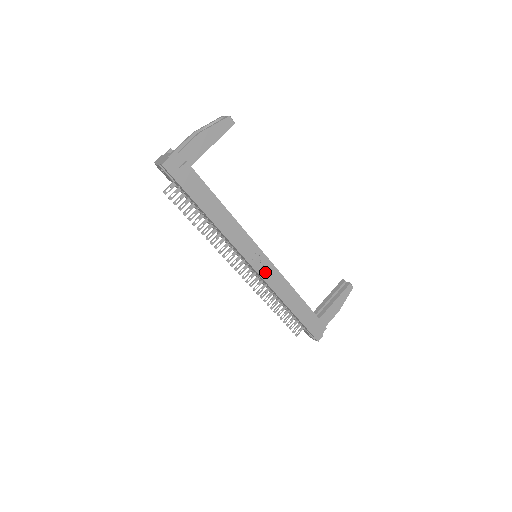
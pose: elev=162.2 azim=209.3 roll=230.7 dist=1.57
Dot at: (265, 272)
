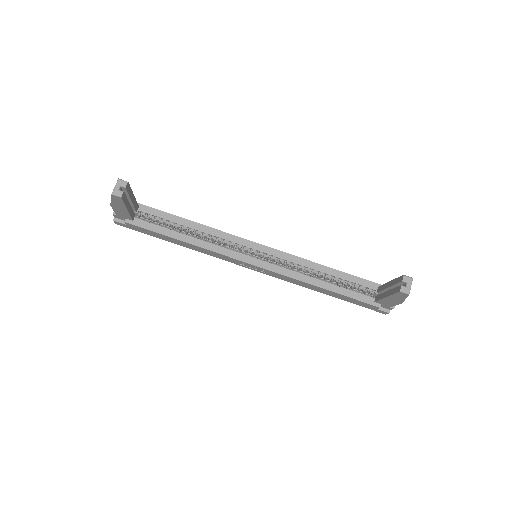
Dot at: (267, 272)
